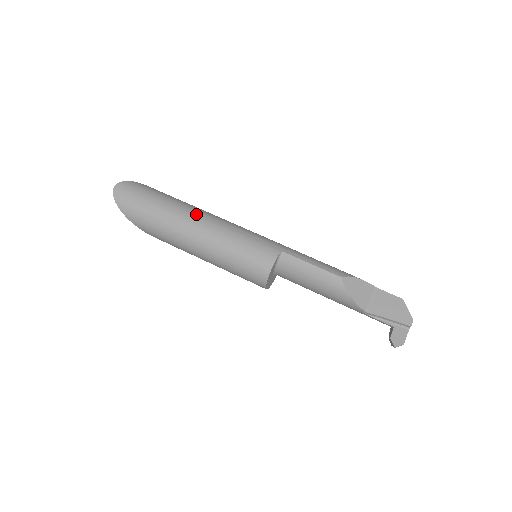
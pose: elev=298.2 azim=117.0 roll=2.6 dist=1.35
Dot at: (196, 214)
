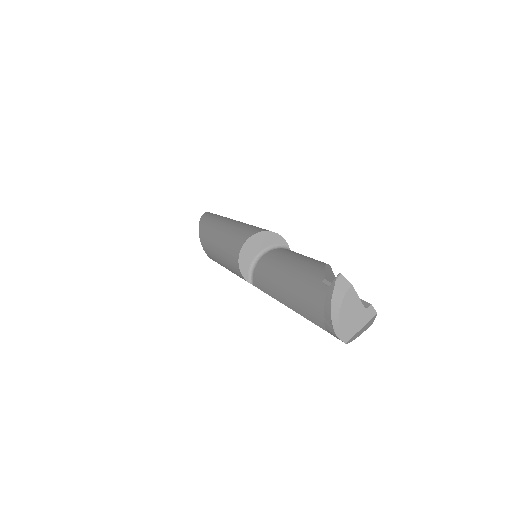
Dot at: occluded
